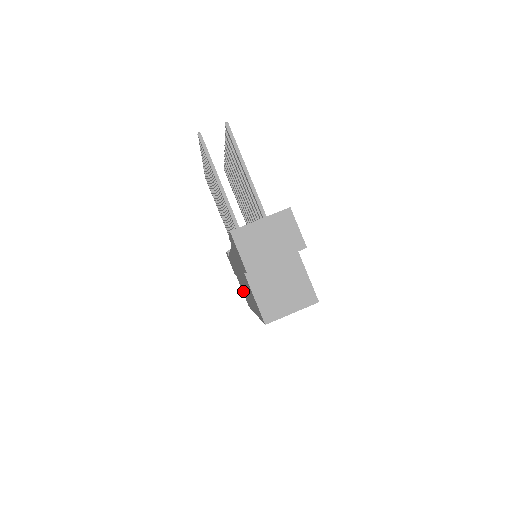
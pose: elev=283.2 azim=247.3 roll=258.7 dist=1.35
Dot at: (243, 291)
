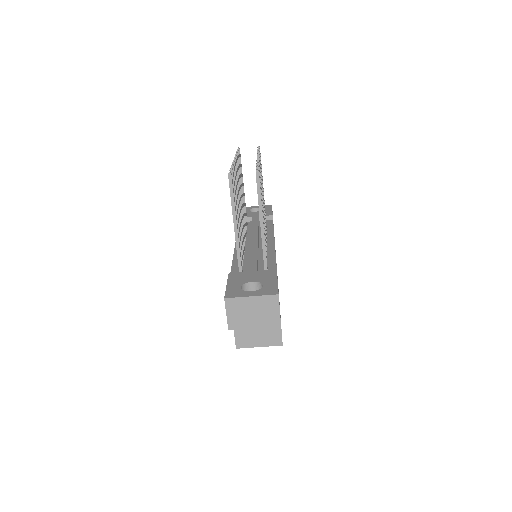
Dot at: occluded
